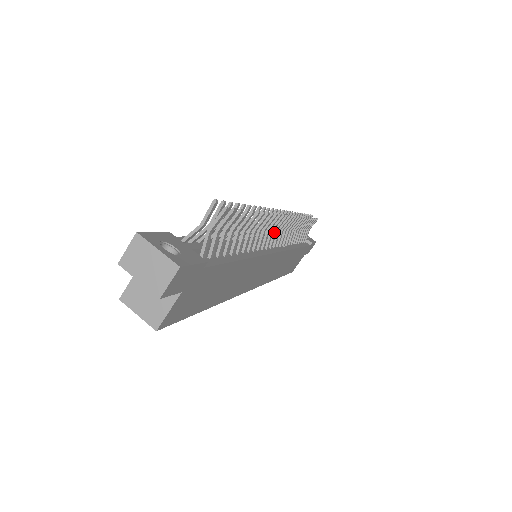
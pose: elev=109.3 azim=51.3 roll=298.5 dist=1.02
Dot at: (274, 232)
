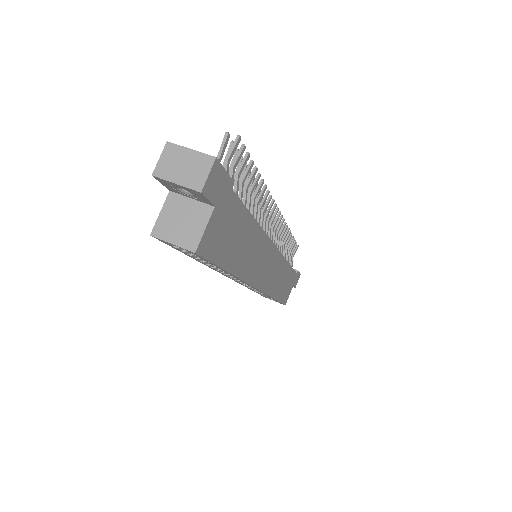
Dot at: (269, 226)
